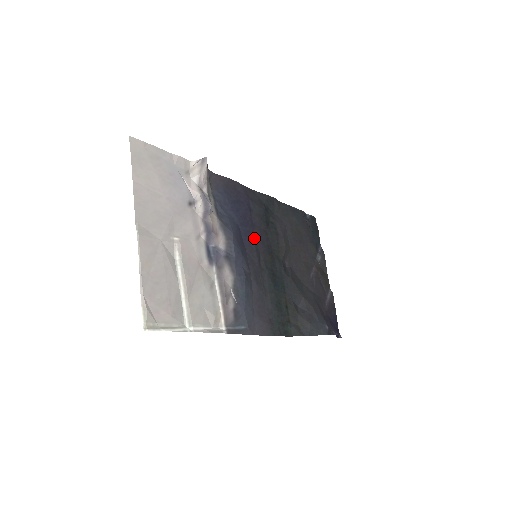
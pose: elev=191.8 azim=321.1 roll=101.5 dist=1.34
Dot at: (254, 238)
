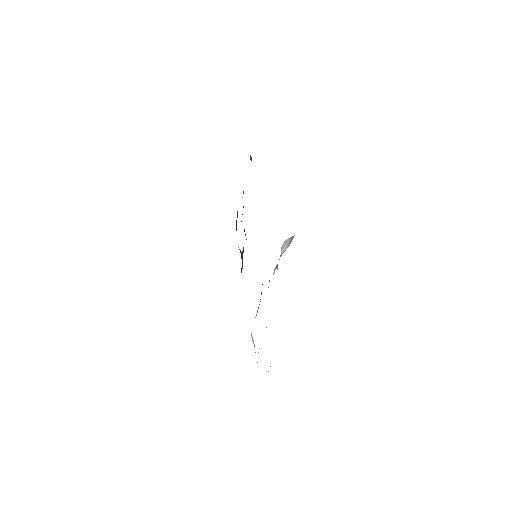
Dot at: occluded
